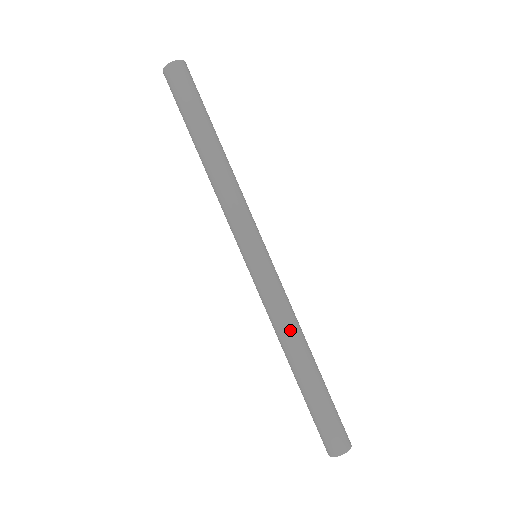
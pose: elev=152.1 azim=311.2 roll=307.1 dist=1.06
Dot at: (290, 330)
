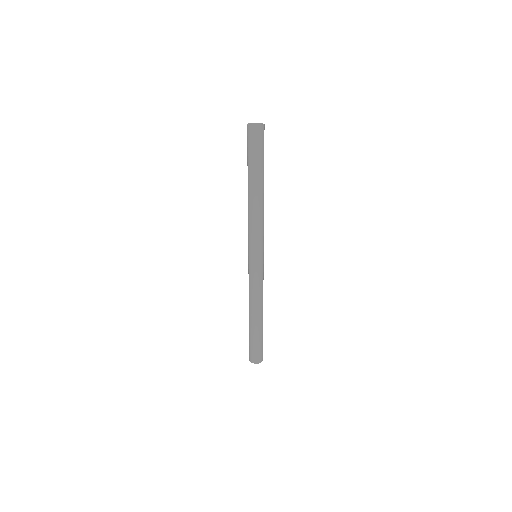
Dot at: (252, 301)
